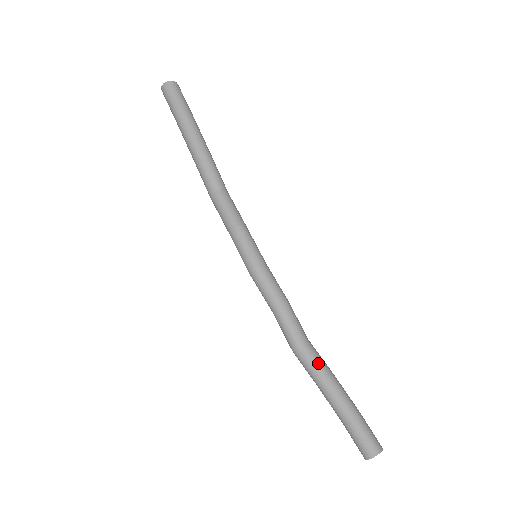
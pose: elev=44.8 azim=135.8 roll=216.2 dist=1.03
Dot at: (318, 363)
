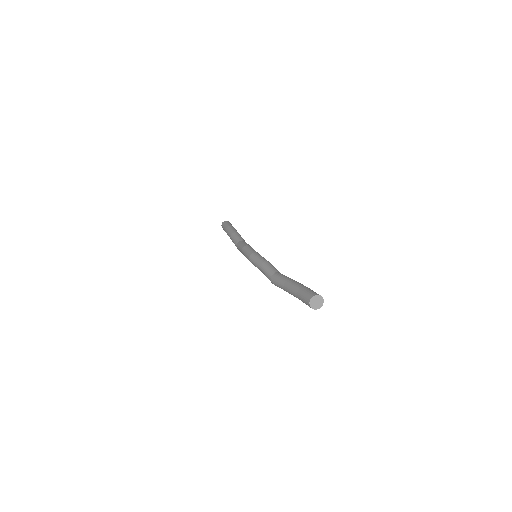
Dot at: (282, 276)
